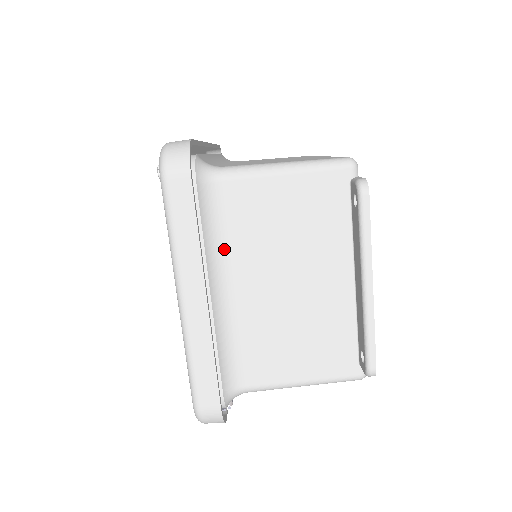
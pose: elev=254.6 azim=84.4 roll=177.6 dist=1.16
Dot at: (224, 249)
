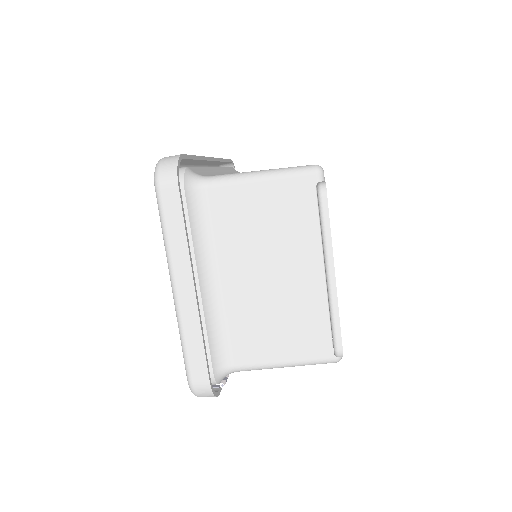
Dot at: (211, 245)
